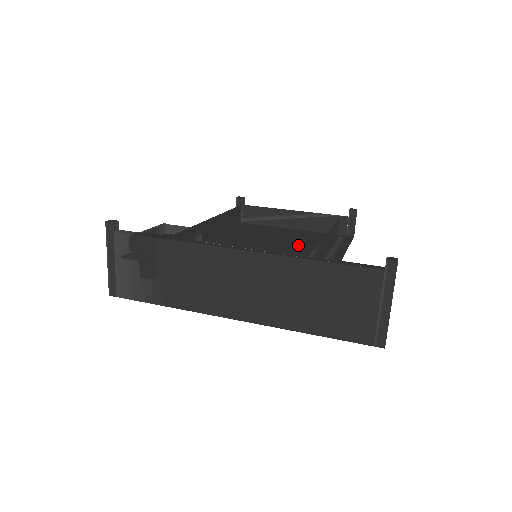
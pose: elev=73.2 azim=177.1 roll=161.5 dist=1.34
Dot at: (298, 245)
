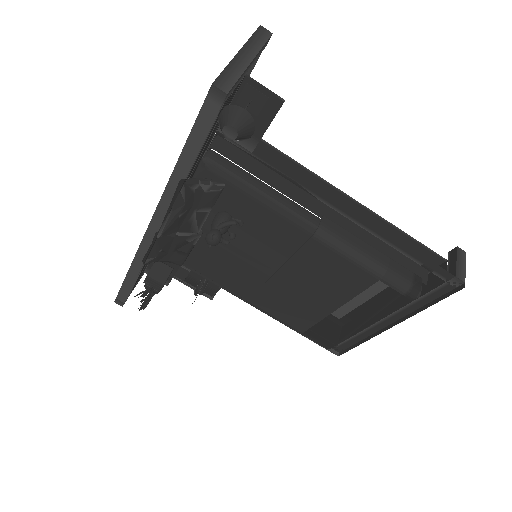
Dot at: occluded
